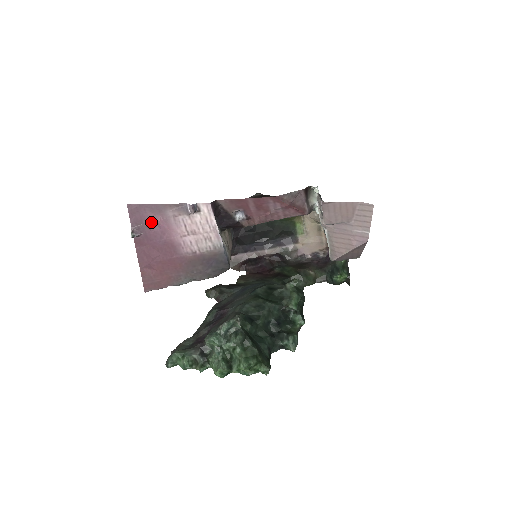
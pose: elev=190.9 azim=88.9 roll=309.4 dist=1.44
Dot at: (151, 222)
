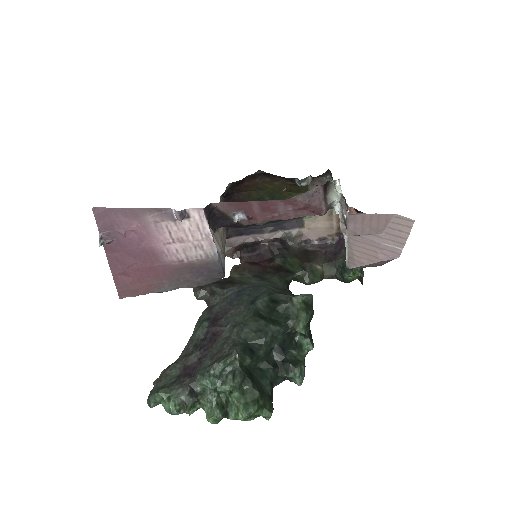
Dot at: (125, 228)
